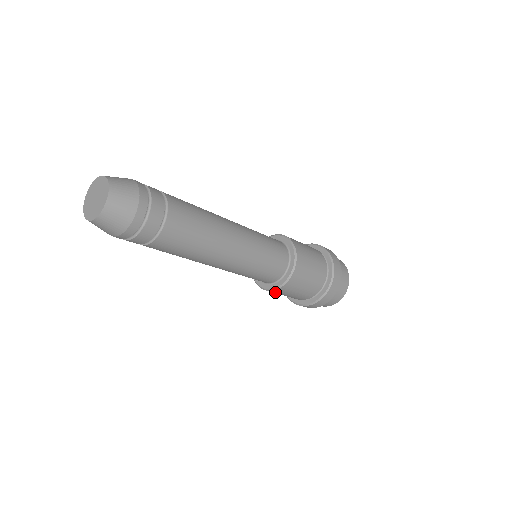
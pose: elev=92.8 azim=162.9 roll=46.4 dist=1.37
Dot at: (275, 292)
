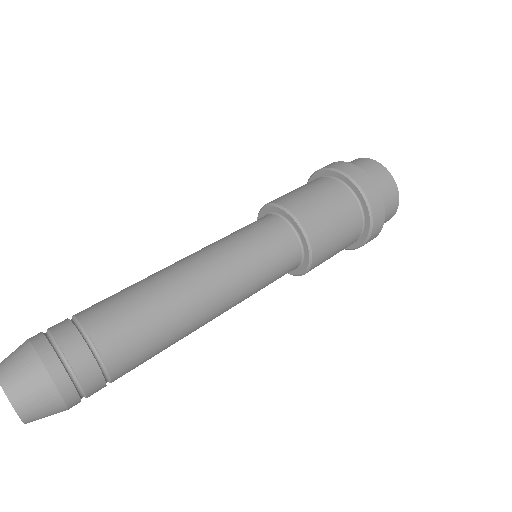
Dot at: occluded
